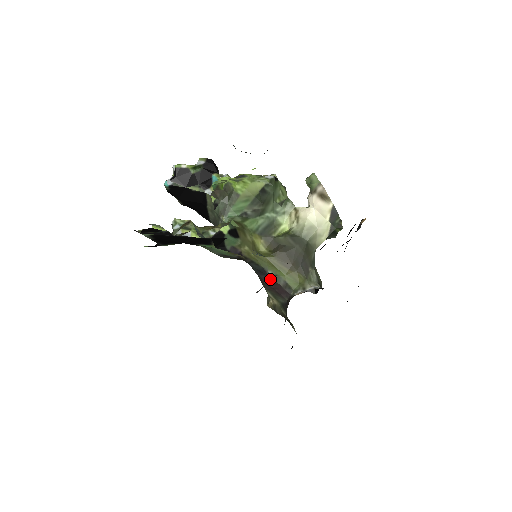
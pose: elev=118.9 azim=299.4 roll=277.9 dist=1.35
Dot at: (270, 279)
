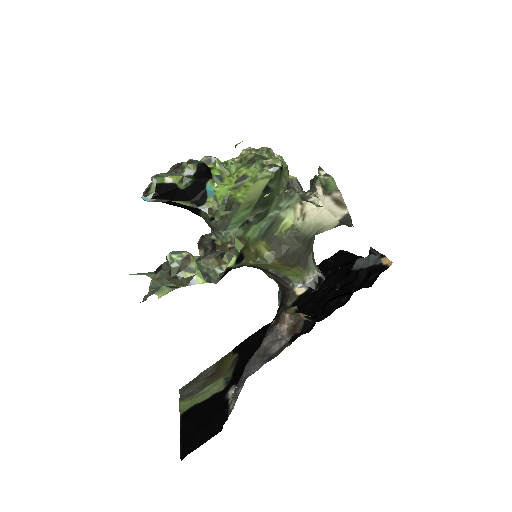
Dot at: (269, 272)
